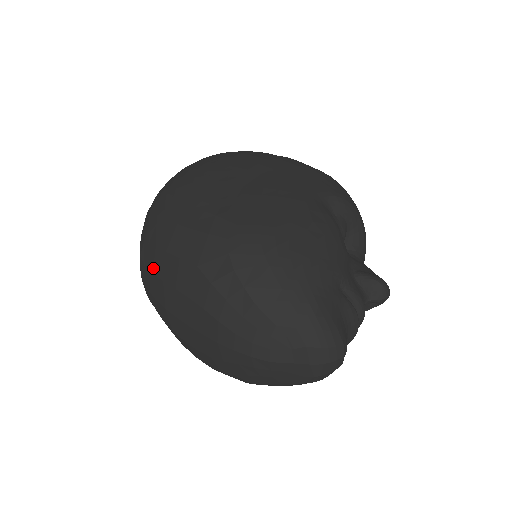
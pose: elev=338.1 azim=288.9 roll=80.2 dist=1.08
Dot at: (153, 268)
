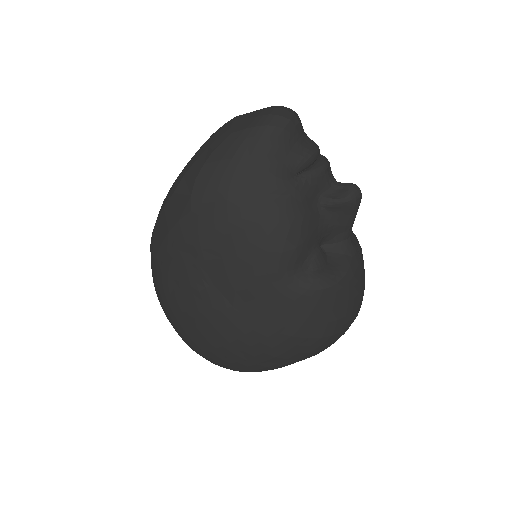
Dot at: occluded
